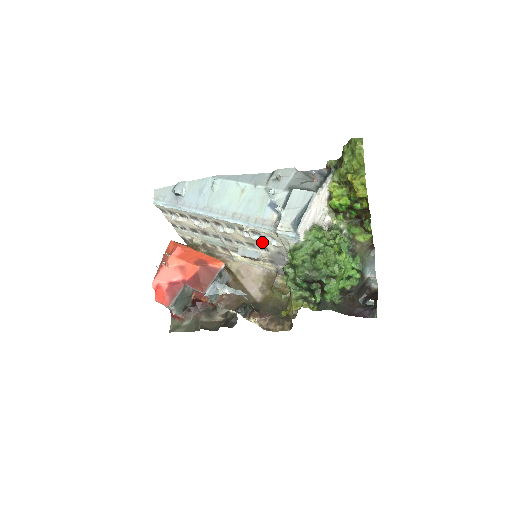
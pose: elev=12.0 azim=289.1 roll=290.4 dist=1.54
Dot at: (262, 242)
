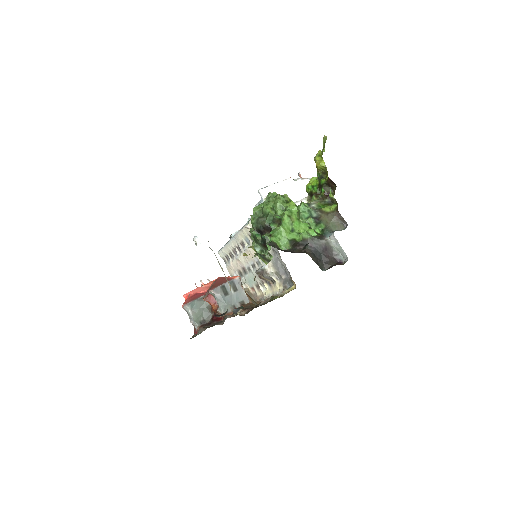
Dot at: occluded
